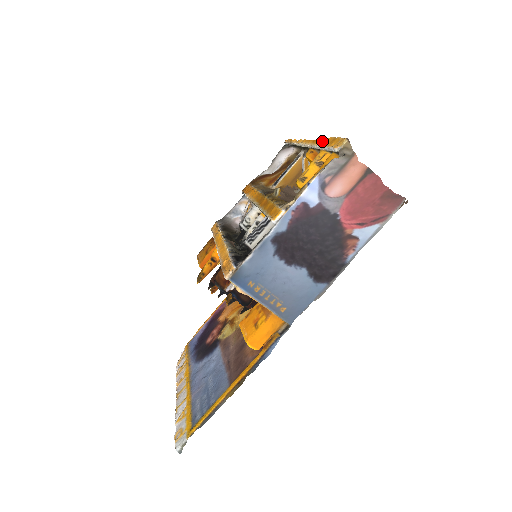
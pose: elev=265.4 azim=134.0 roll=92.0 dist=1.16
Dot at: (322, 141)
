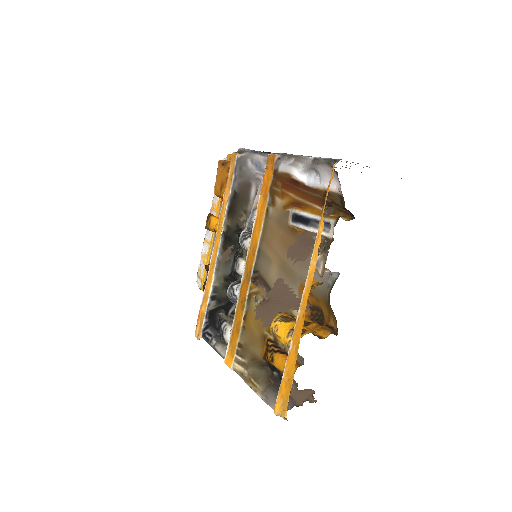
Dot at: (295, 352)
